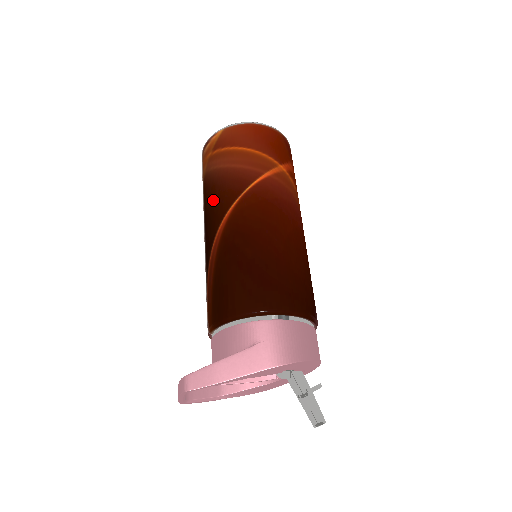
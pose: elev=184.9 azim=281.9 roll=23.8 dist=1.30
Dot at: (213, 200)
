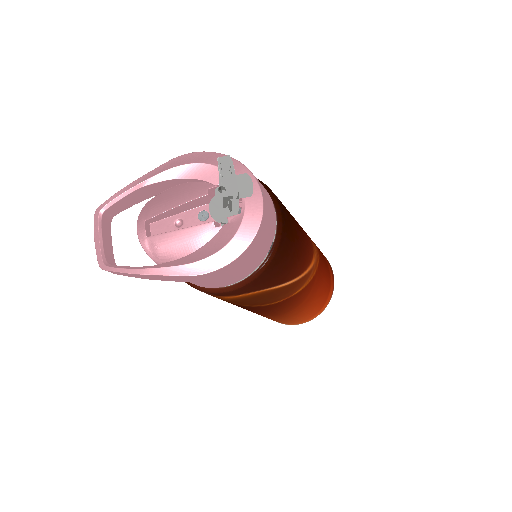
Dot at: occluded
